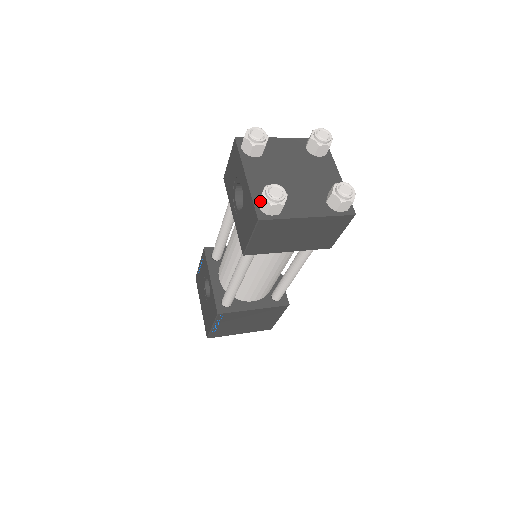
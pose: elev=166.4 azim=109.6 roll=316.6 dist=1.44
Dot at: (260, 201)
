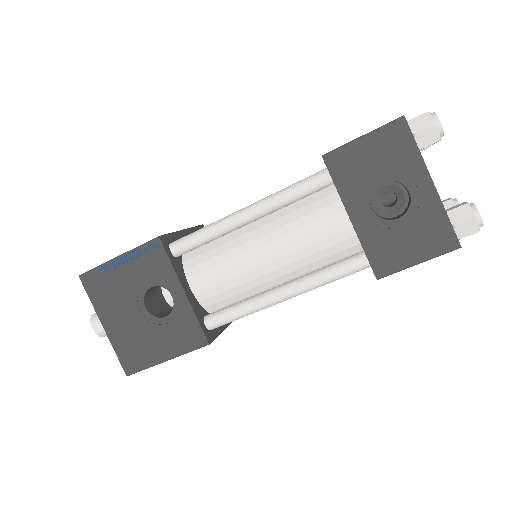
Dot at: (466, 223)
